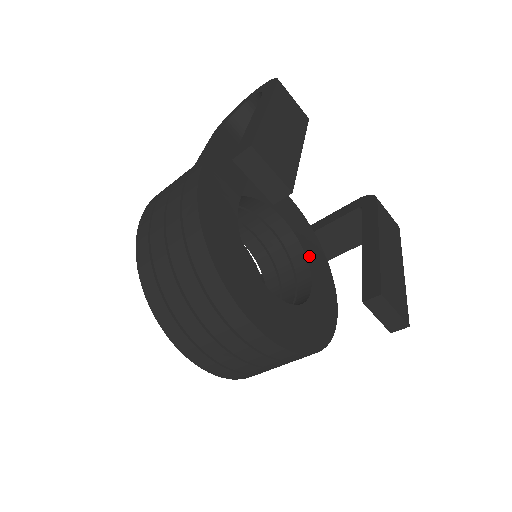
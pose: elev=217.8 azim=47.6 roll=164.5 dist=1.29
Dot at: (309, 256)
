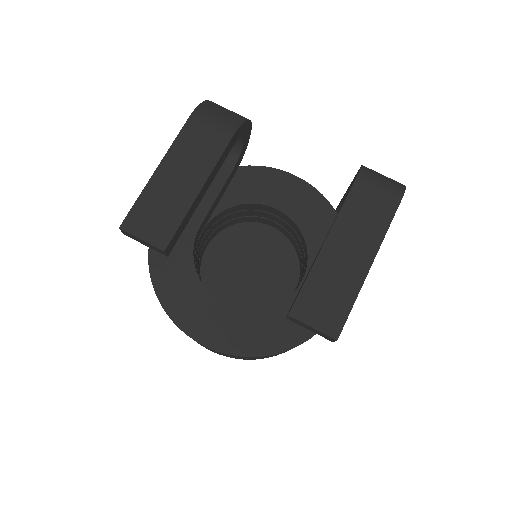
Dot at: (312, 244)
